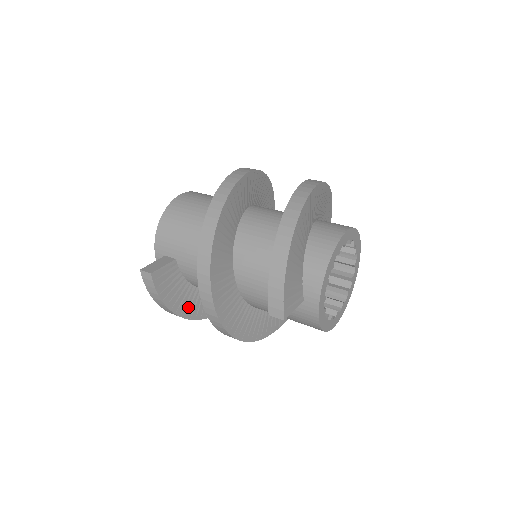
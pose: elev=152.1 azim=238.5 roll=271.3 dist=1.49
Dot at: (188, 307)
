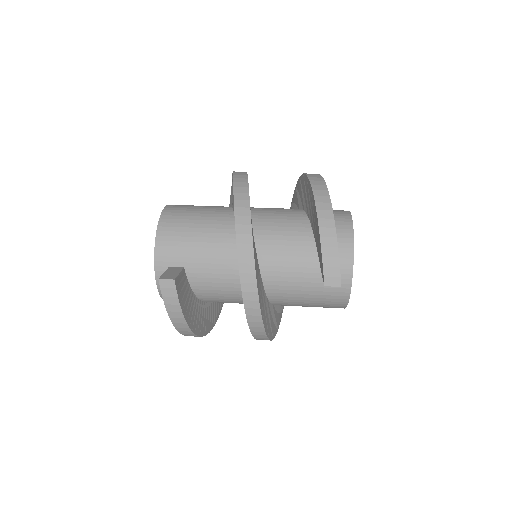
Dot at: (195, 321)
